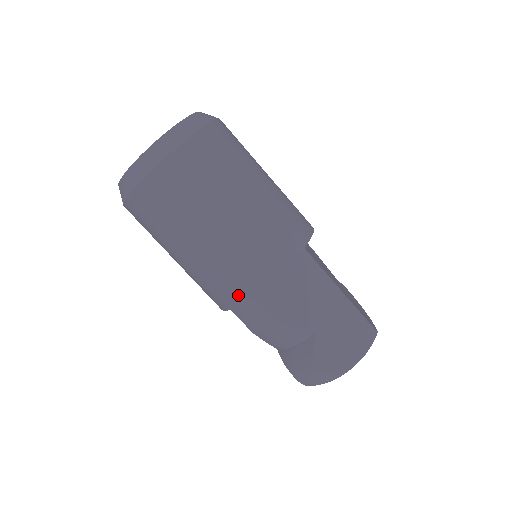
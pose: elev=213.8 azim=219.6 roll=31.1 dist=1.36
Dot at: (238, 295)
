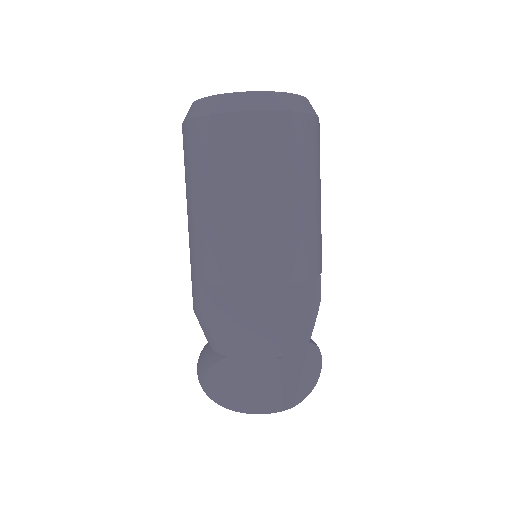
Dot at: (194, 270)
